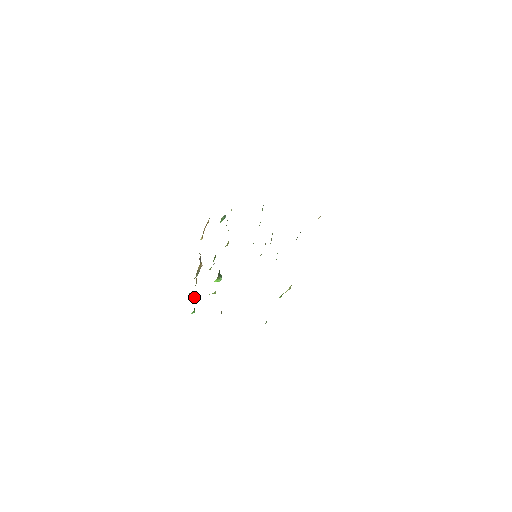
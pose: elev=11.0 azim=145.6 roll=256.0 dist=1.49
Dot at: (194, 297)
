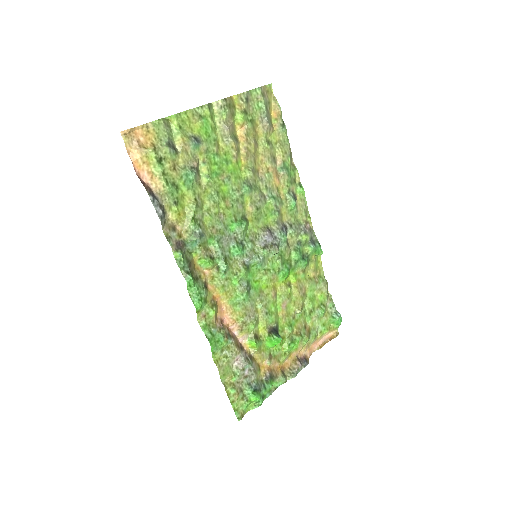
Dot at: (264, 382)
